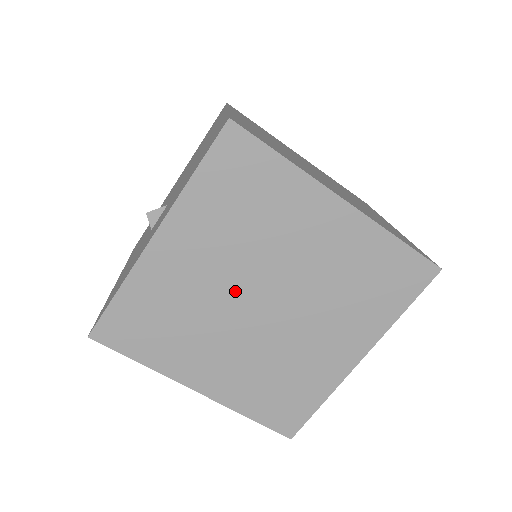
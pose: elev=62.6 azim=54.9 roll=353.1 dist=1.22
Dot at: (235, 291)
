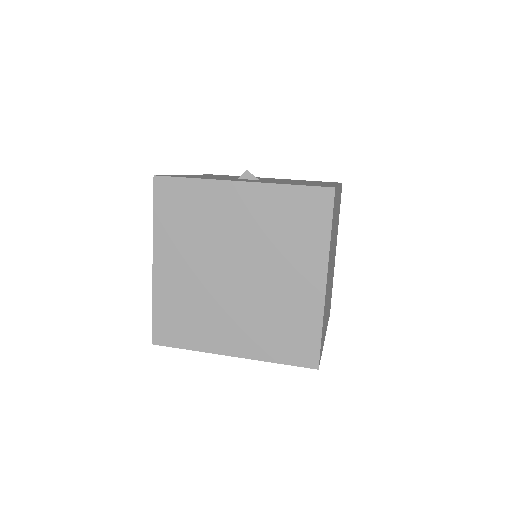
Dot at: (234, 249)
